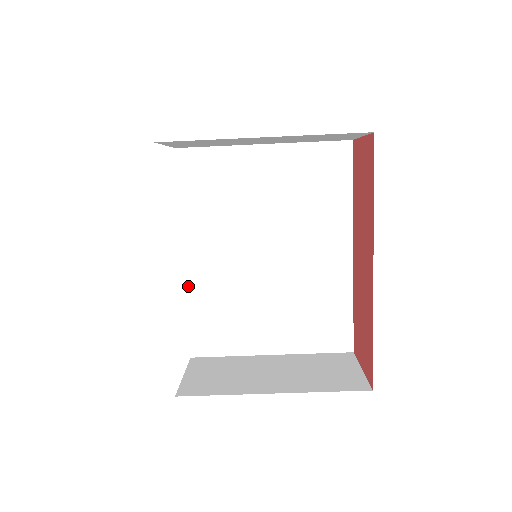
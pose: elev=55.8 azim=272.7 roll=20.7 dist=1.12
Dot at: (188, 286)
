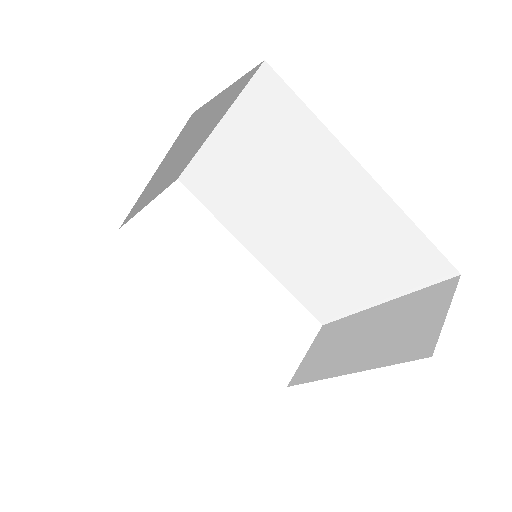
Dot at: (274, 274)
